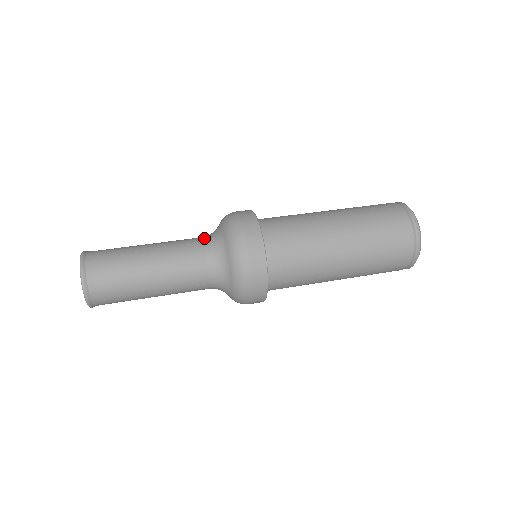
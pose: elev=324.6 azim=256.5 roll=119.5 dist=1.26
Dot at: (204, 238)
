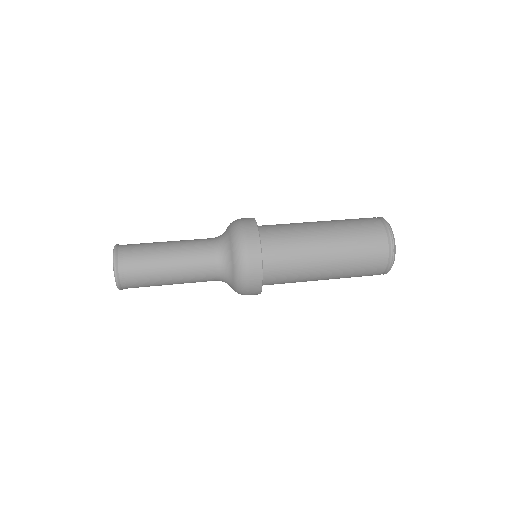
Dot at: (213, 239)
